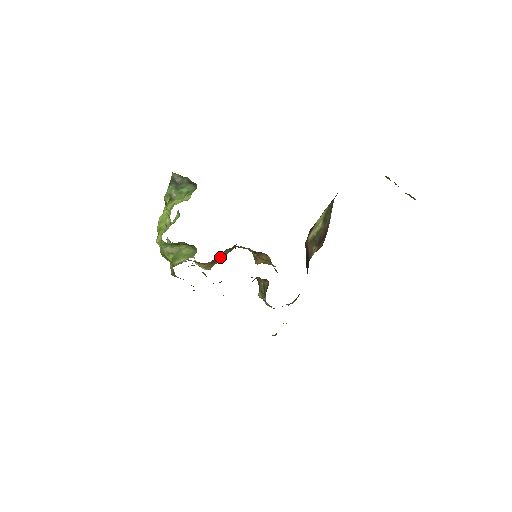
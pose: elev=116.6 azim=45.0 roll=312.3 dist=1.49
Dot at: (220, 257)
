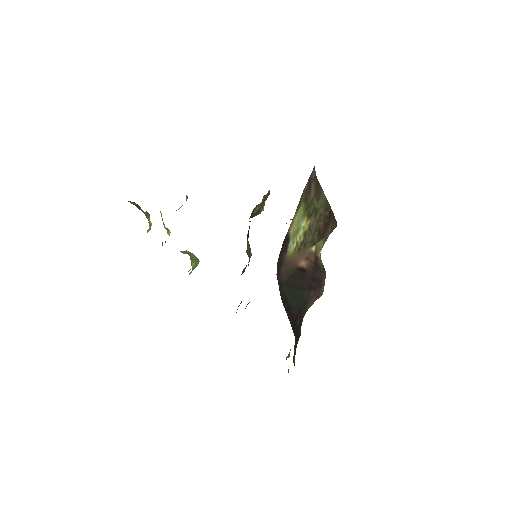
Dot at: (256, 211)
